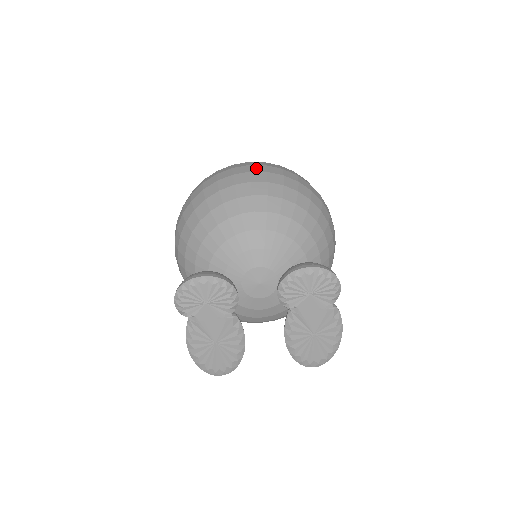
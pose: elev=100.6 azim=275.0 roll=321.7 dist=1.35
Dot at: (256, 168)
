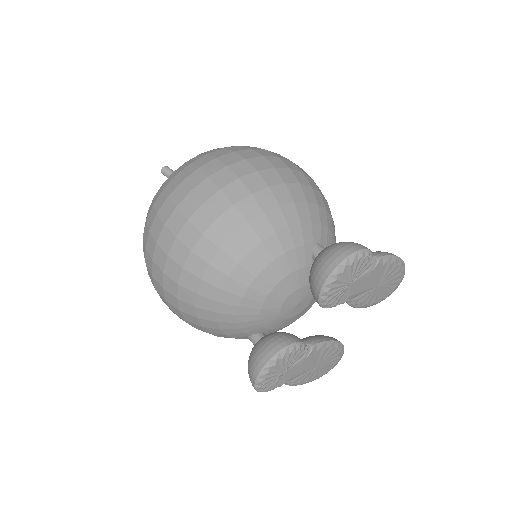
Dot at: (174, 224)
